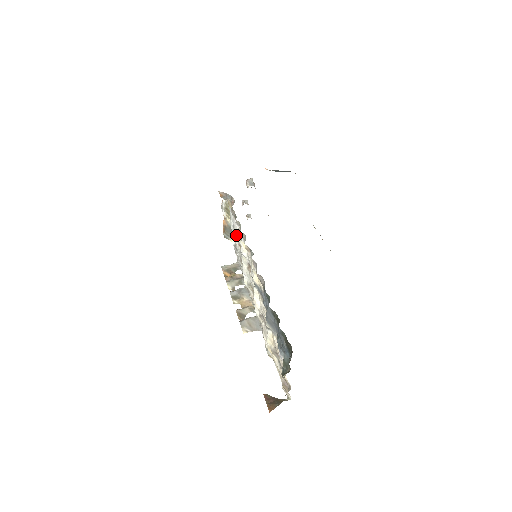
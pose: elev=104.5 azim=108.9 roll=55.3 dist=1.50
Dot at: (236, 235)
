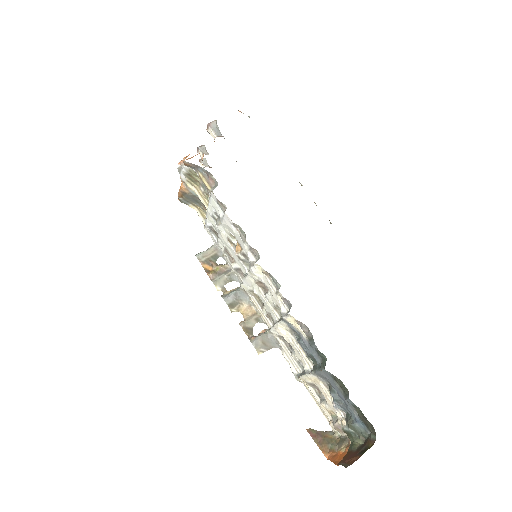
Dot at: (223, 228)
